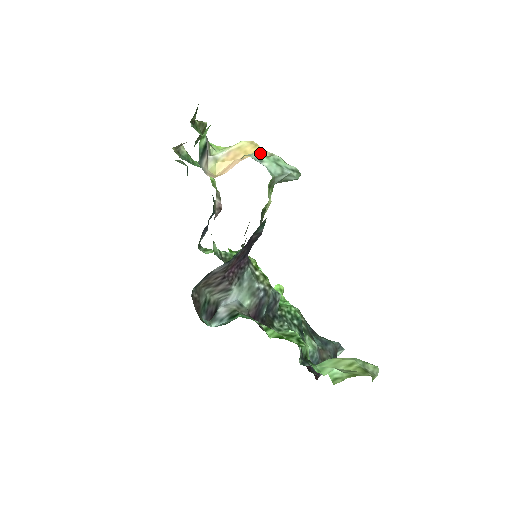
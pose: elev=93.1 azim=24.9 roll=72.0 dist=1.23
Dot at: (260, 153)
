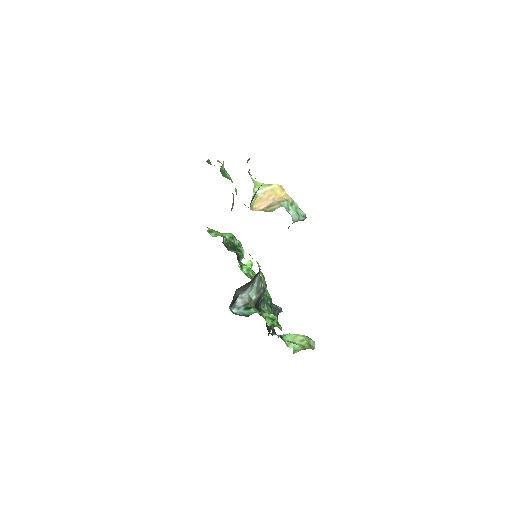
Dot at: (288, 201)
